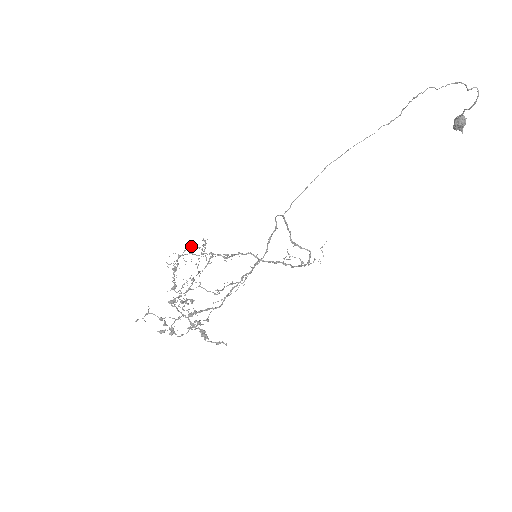
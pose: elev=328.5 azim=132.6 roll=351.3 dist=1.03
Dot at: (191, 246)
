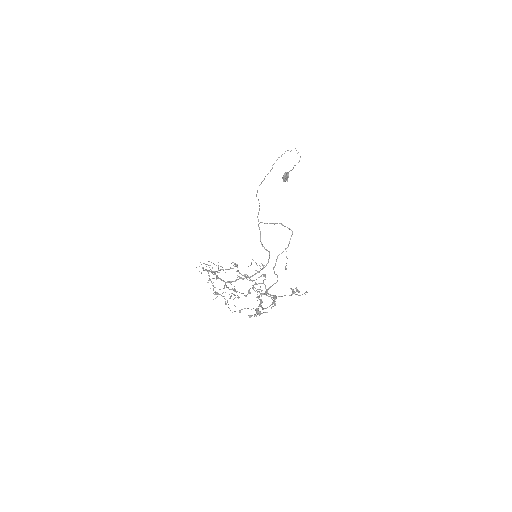
Dot at: (207, 264)
